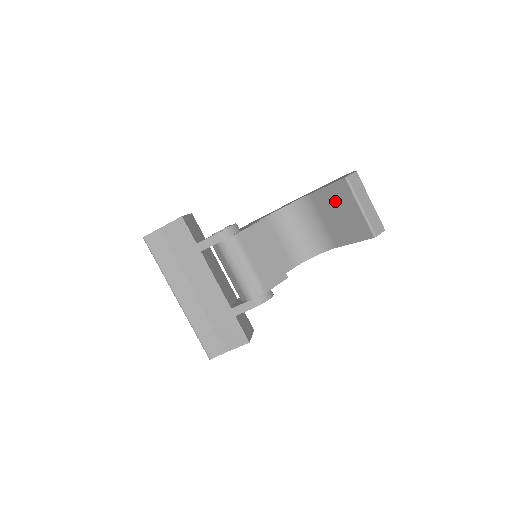
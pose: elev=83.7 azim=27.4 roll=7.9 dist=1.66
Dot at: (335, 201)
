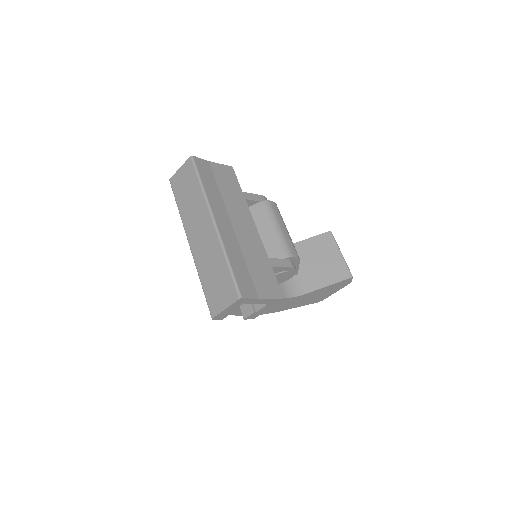
Dot at: (315, 250)
